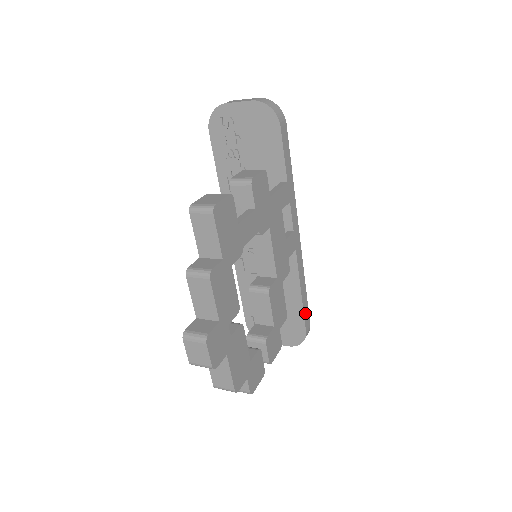
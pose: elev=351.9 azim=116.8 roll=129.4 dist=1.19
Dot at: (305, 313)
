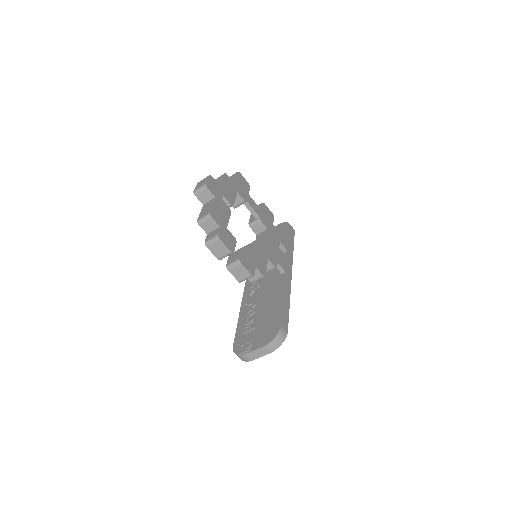
Dot at: (284, 314)
